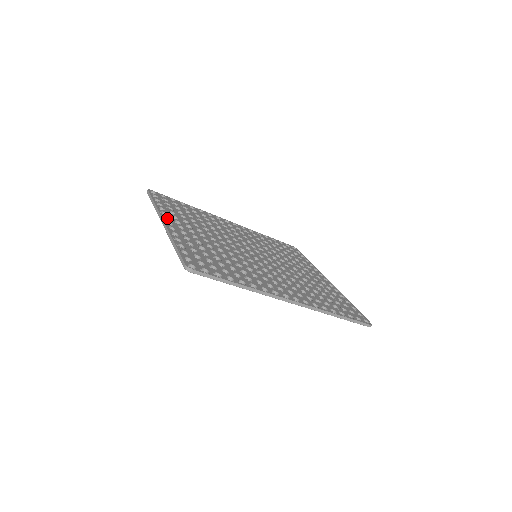
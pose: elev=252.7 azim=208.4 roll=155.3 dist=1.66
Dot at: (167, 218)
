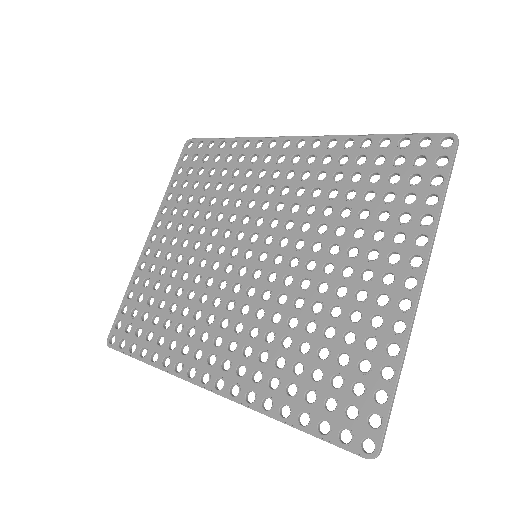
Dot at: (161, 221)
